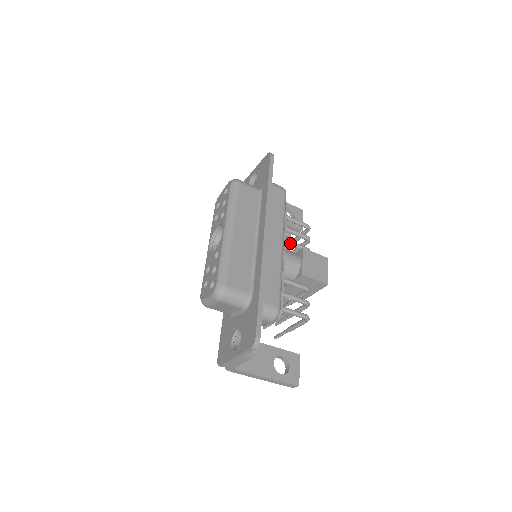
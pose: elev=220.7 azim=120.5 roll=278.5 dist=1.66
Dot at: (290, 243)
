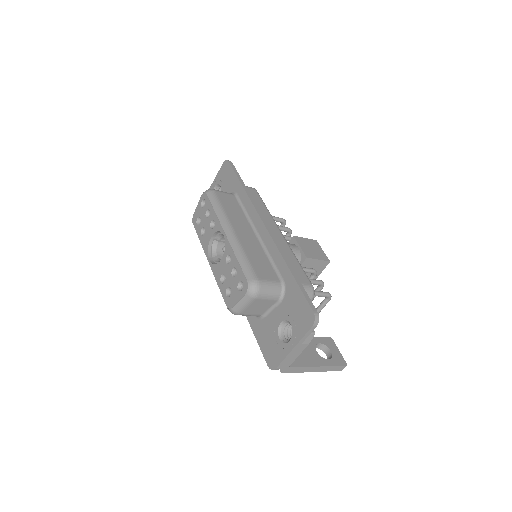
Dot at: occluded
